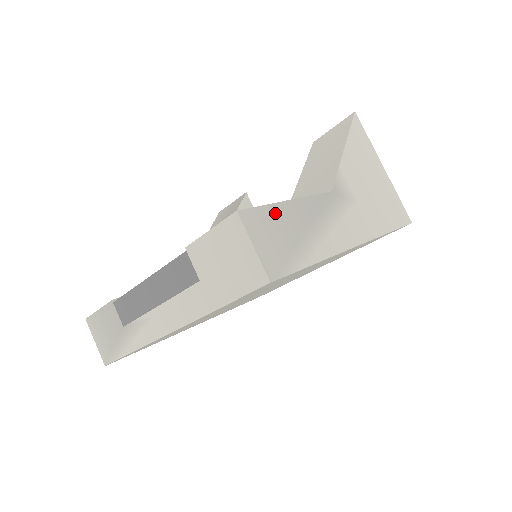
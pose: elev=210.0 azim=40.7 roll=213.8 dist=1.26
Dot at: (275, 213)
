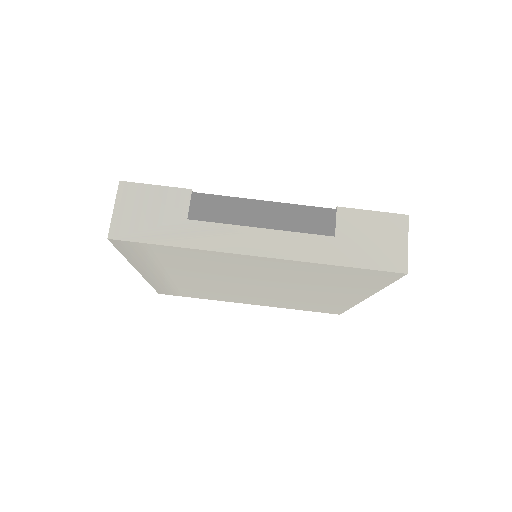
Dot at: occluded
